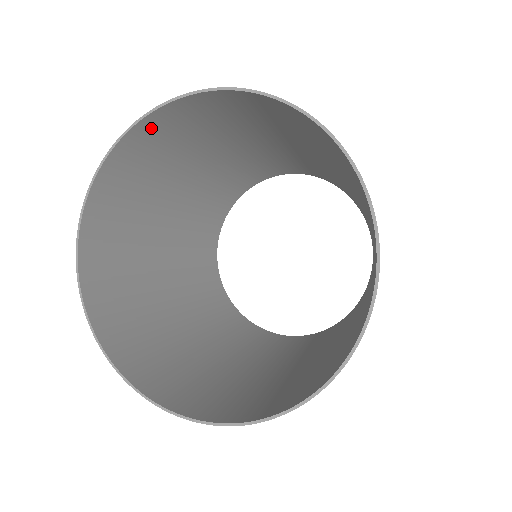
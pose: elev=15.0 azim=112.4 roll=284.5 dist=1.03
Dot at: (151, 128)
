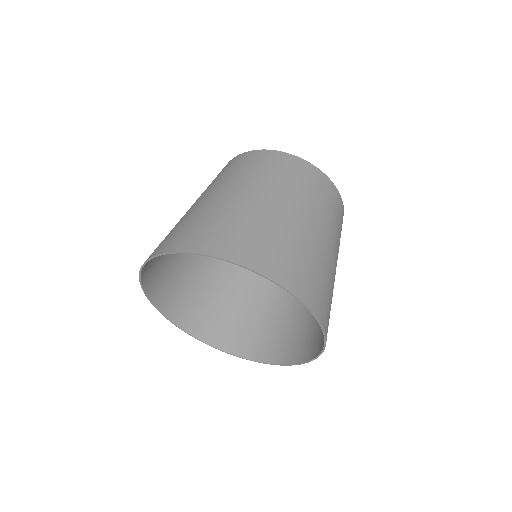
Dot at: occluded
